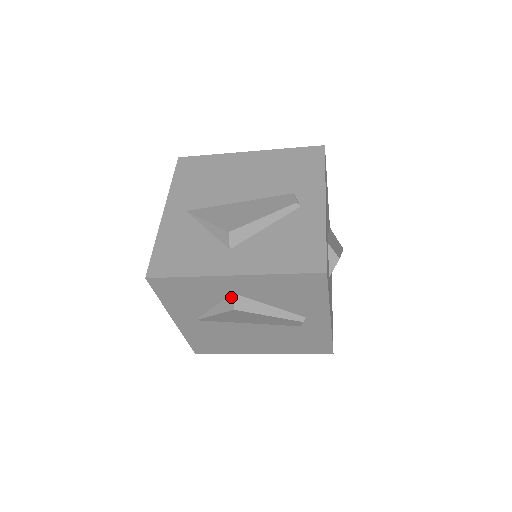
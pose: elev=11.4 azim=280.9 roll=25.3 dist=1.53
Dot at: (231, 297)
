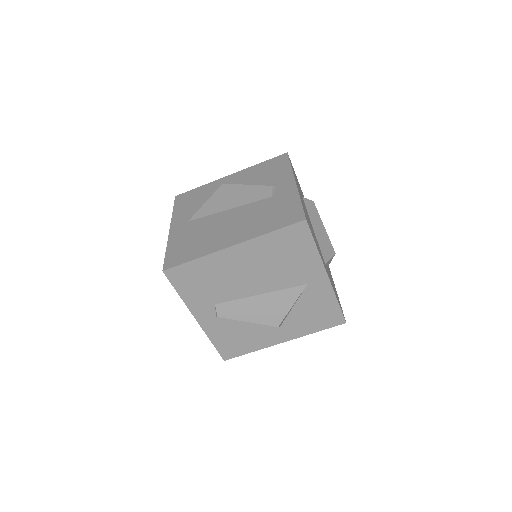
Dot at: occluded
